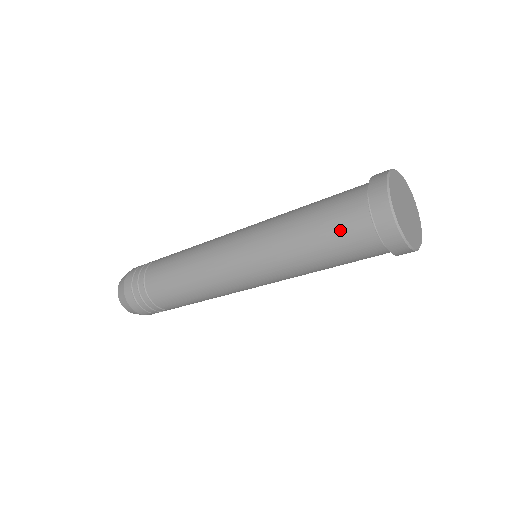
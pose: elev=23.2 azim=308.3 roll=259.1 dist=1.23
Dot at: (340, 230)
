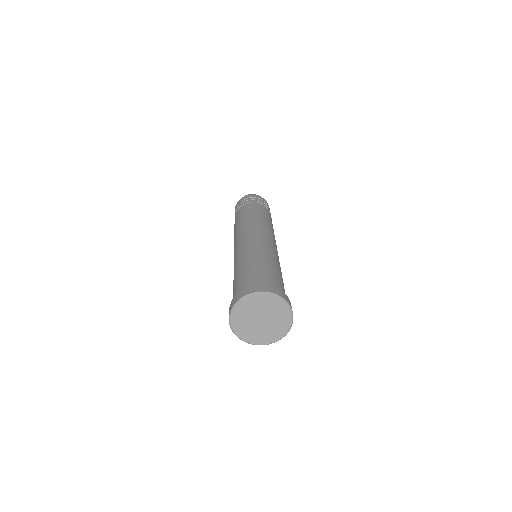
Dot at: occluded
